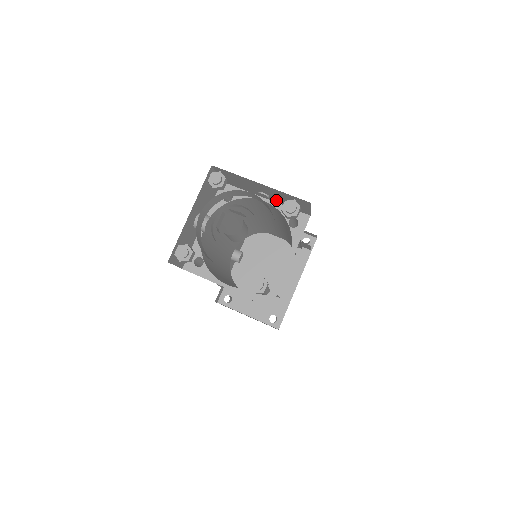
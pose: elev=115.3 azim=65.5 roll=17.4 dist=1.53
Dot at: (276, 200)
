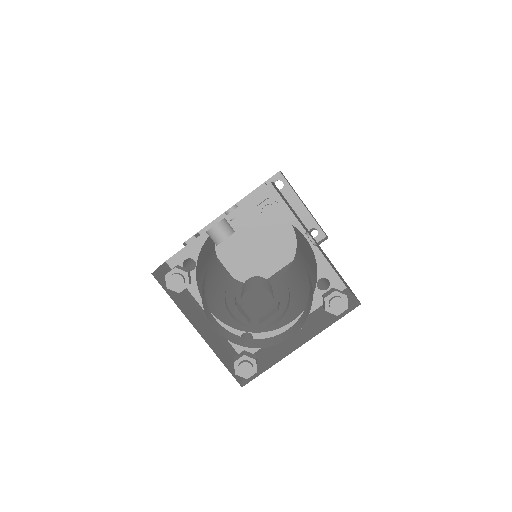
Dot at: (321, 251)
